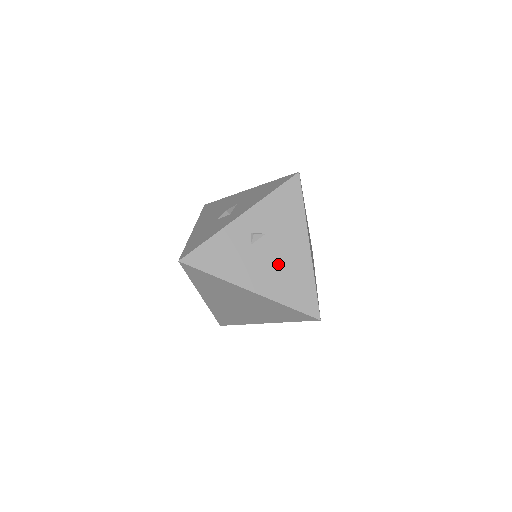
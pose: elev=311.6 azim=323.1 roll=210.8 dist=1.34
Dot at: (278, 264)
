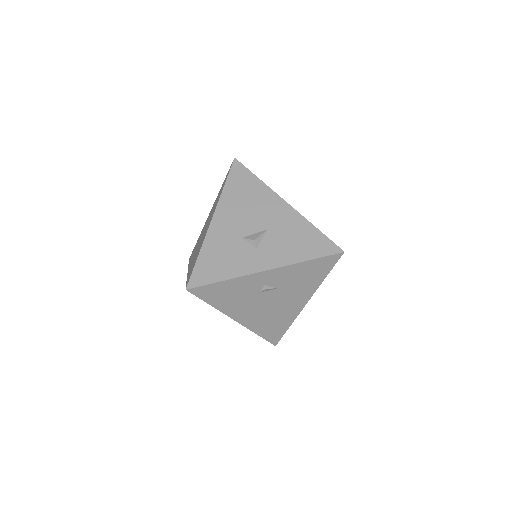
Dot at: (271, 309)
